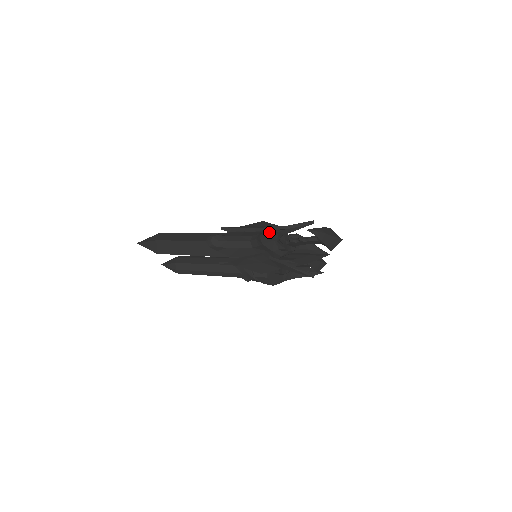
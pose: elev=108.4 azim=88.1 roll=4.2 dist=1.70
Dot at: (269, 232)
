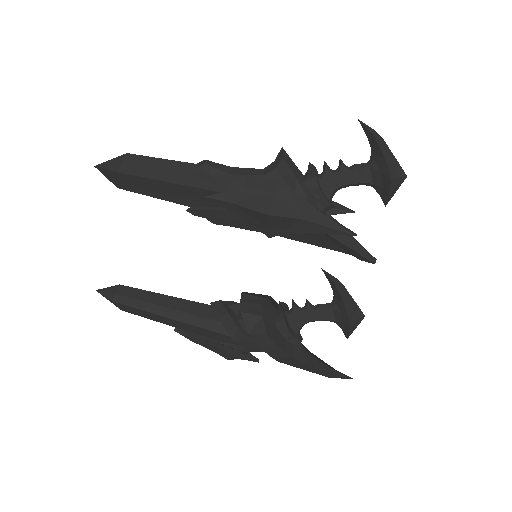
Dot at: occluded
